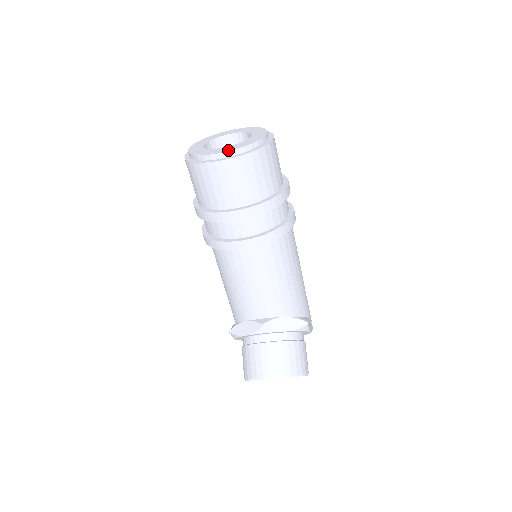
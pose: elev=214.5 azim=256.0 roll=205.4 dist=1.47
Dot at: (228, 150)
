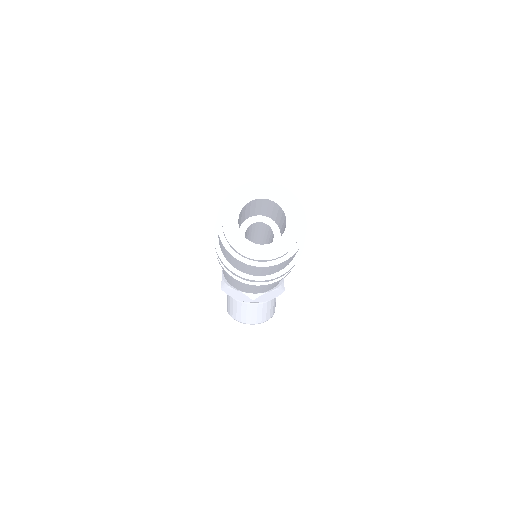
Dot at: (268, 258)
